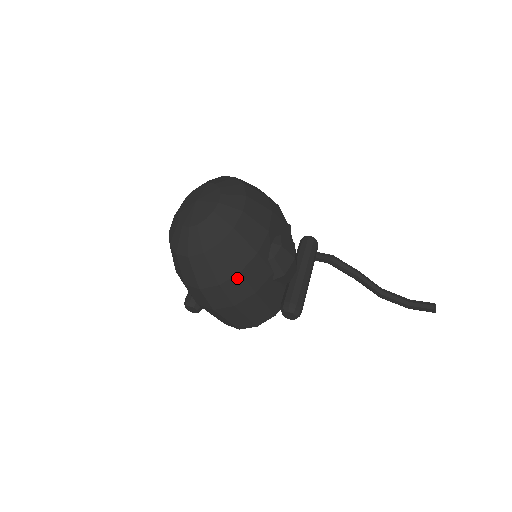
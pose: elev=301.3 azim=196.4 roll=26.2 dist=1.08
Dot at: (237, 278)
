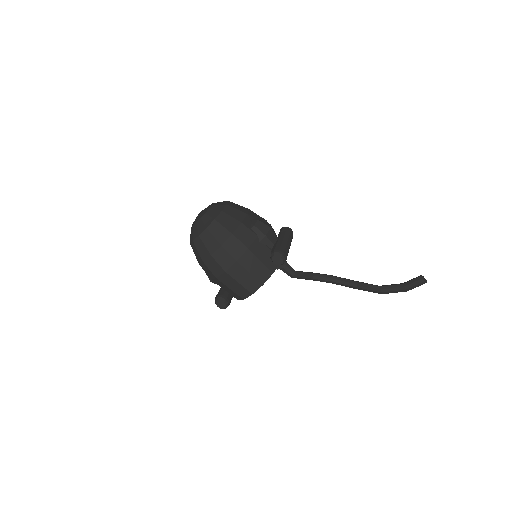
Dot at: (232, 239)
